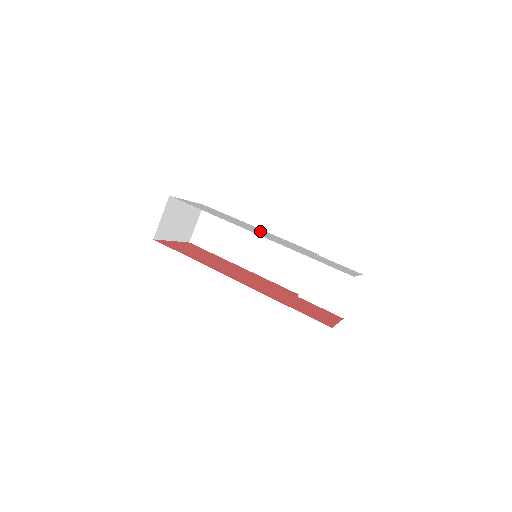
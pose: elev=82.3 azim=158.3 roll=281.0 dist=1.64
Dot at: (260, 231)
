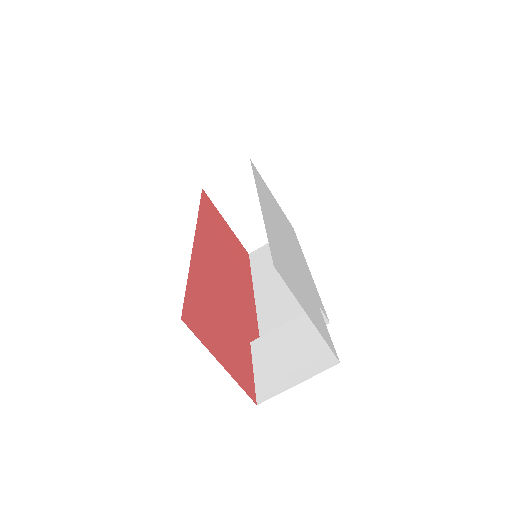
Dot at: (291, 243)
